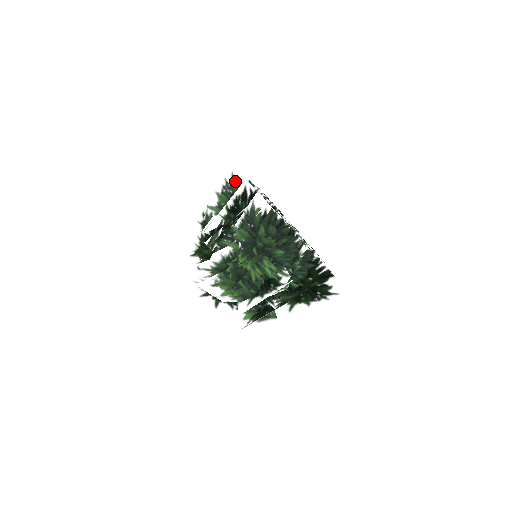
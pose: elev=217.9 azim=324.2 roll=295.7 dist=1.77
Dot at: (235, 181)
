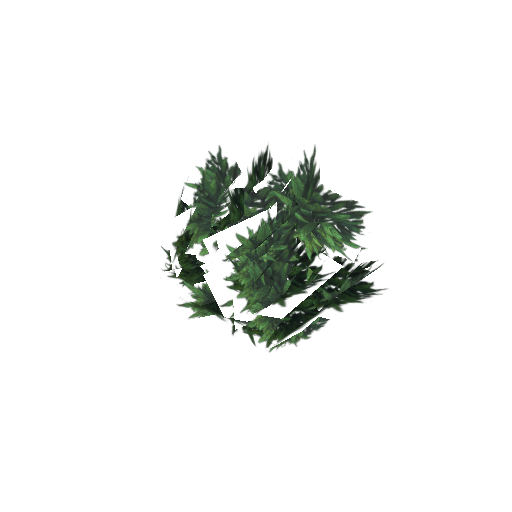
Dot at: (223, 157)
